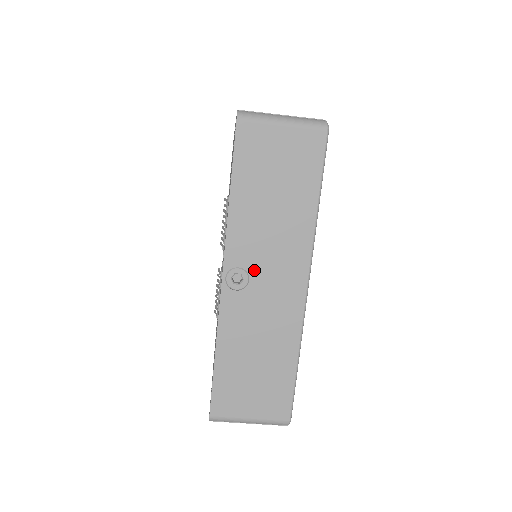
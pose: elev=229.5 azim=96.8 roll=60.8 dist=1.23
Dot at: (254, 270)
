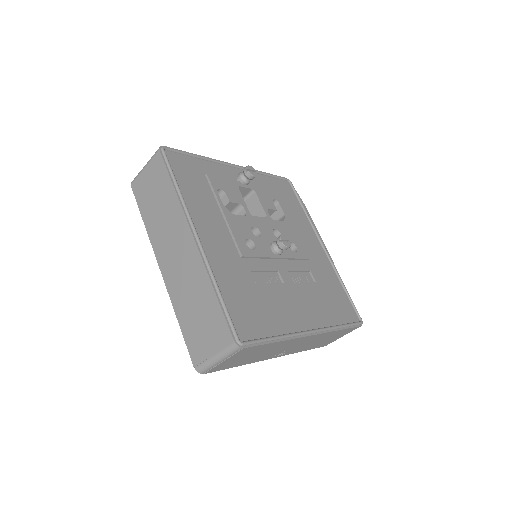
Dot at: (283, 351)
